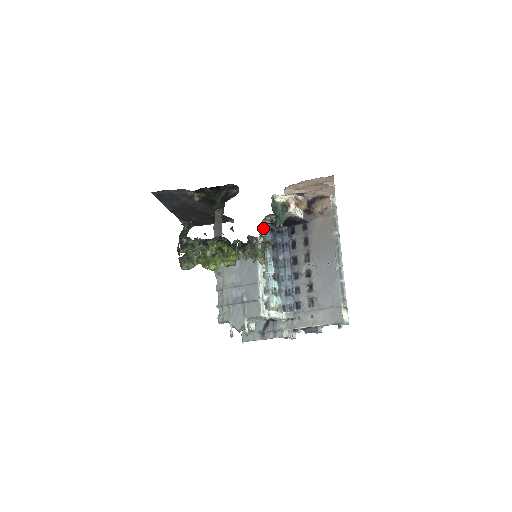
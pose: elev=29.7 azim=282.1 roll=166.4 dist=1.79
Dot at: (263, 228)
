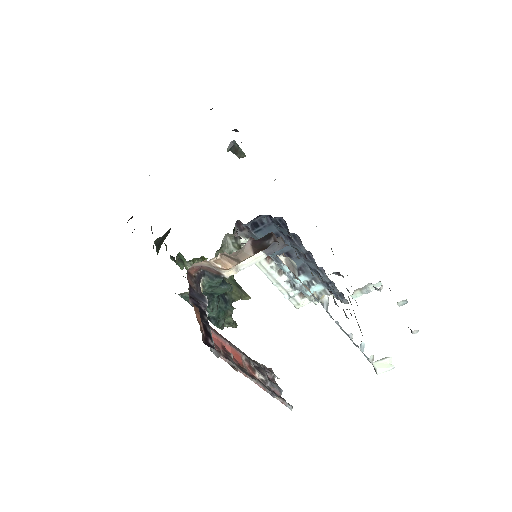
Dot at: (242, 225)
